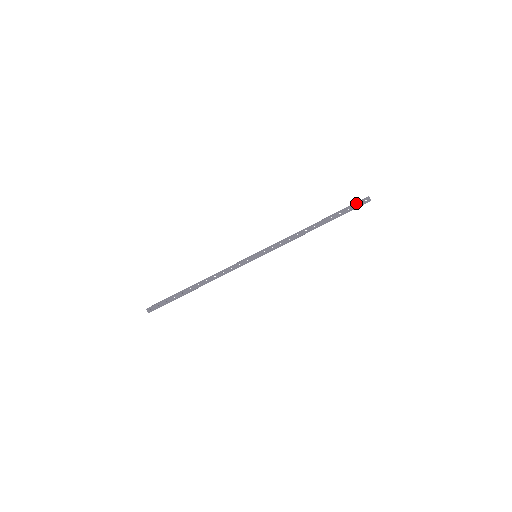
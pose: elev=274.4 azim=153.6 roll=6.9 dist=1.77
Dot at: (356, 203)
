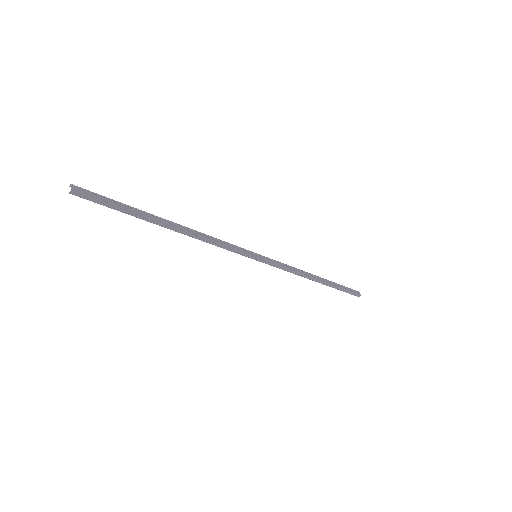
Dot at: (350, 288)
